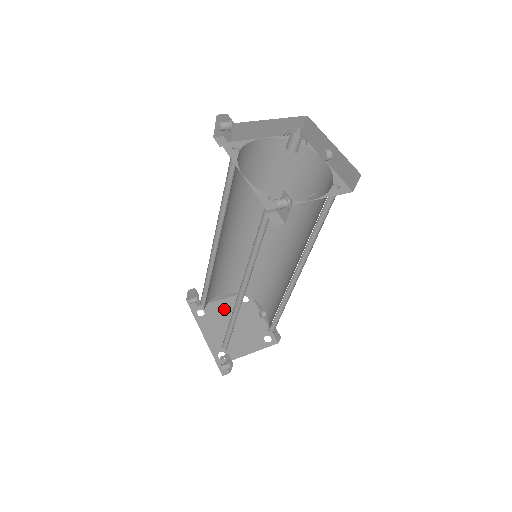
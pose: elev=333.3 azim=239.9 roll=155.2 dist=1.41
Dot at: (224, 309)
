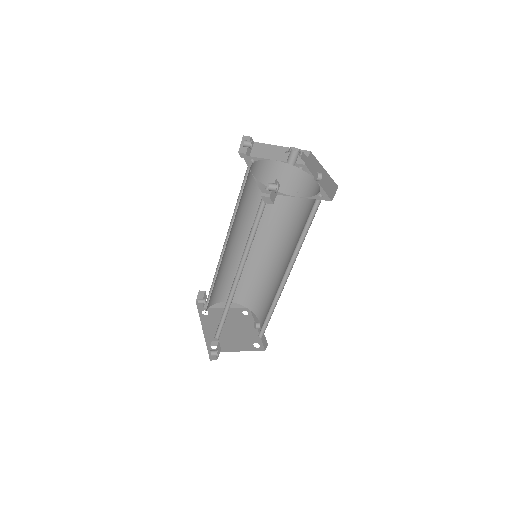
Dot at: occluded
